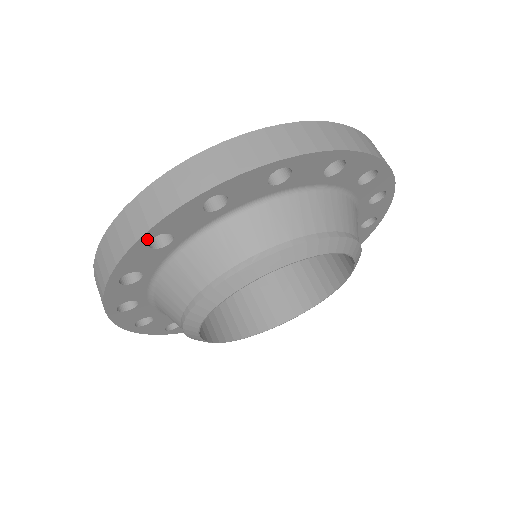
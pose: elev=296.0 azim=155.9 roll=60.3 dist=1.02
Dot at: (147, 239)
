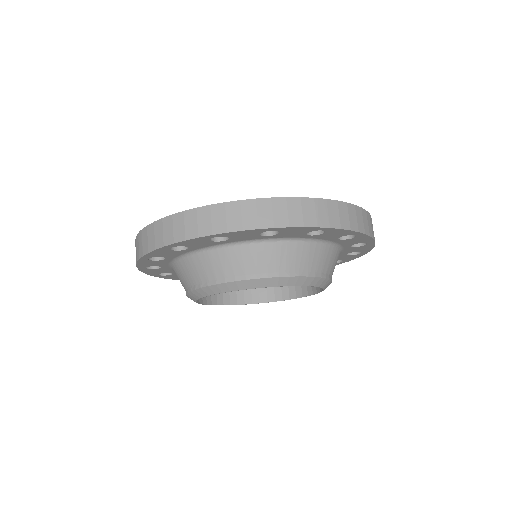
Dot at: (143, 268)
